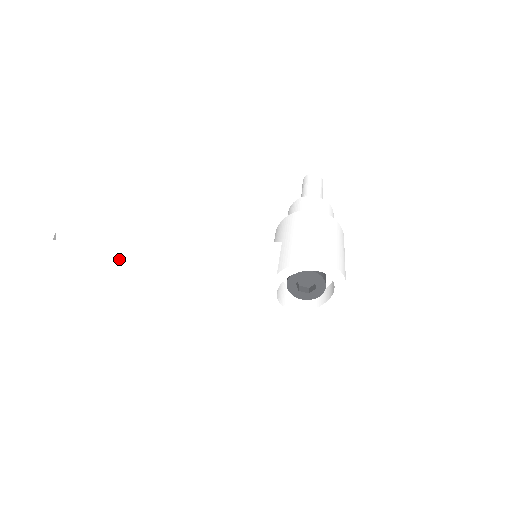
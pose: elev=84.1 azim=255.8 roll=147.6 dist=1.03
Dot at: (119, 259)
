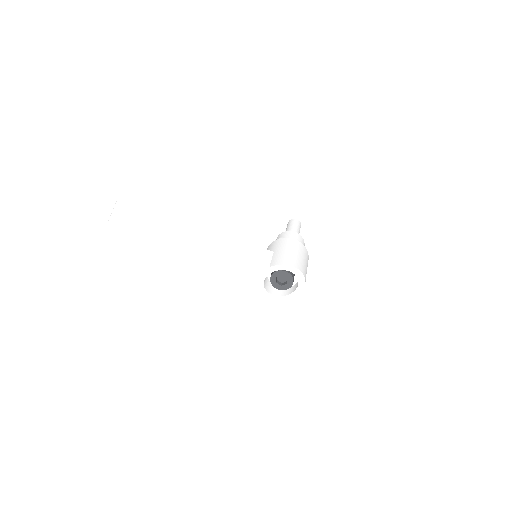
Dot at: (187, 232)
